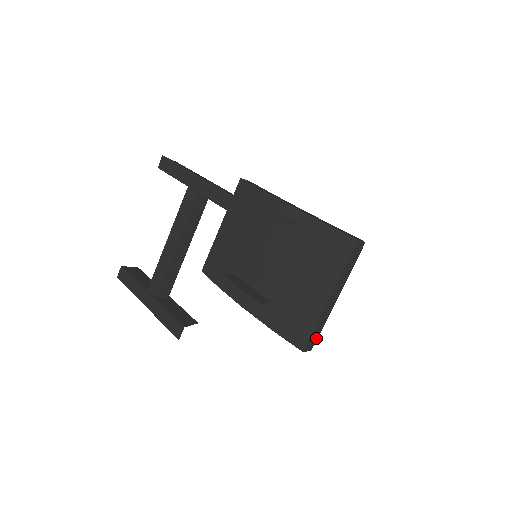
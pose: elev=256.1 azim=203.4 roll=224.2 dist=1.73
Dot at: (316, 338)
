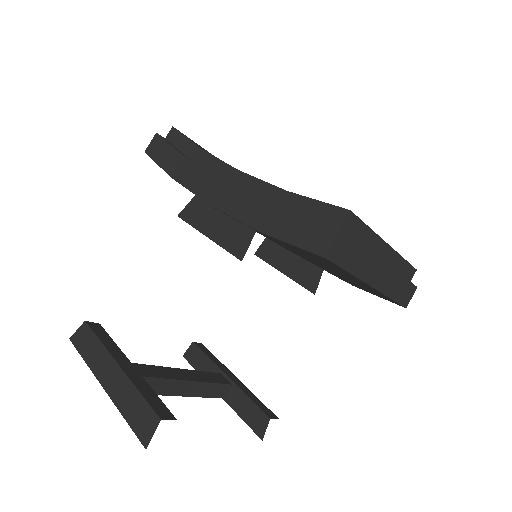
Dot at: (409, 284)
